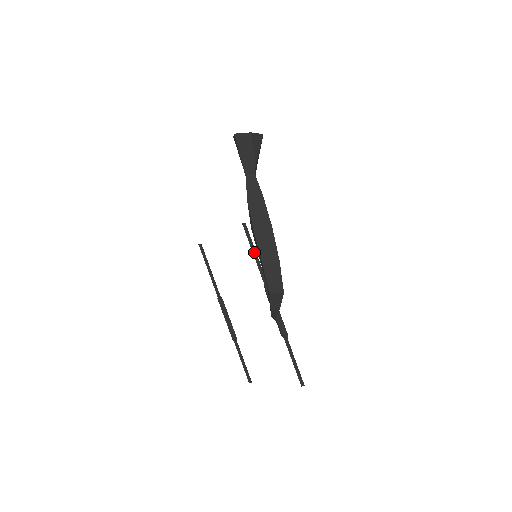
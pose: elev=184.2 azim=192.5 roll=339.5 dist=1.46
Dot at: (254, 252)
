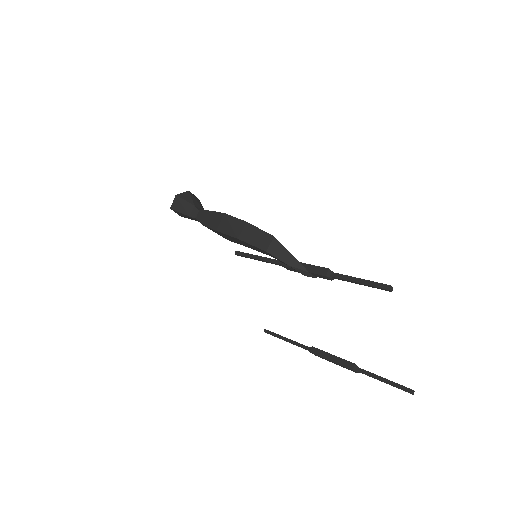
Dot at: (255, 257)
